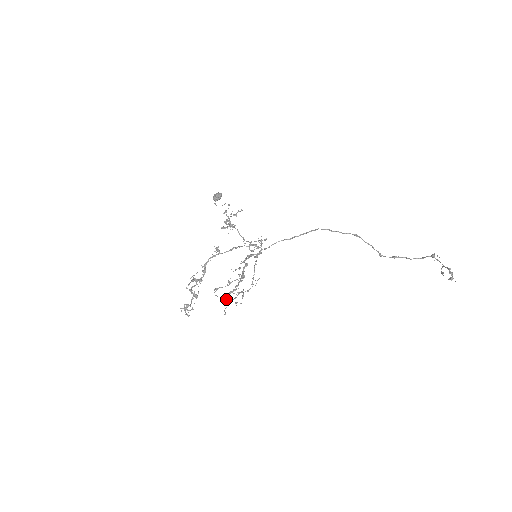
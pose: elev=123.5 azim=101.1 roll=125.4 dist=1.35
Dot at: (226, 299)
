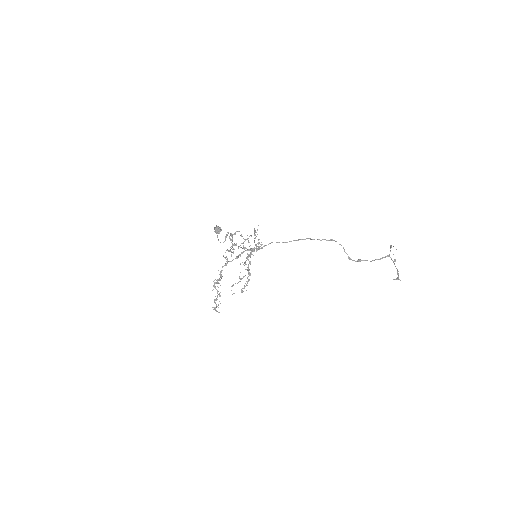
Dot at: occluded
